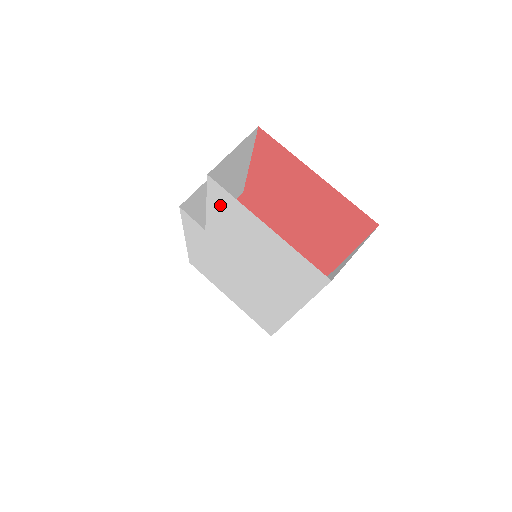
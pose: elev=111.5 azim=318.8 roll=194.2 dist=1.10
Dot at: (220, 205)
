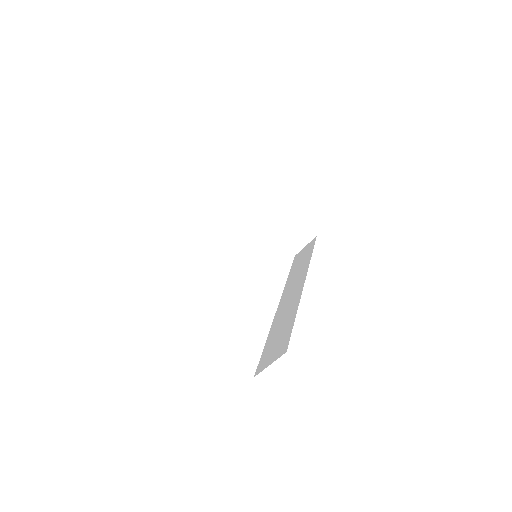
Dot at: occluded
